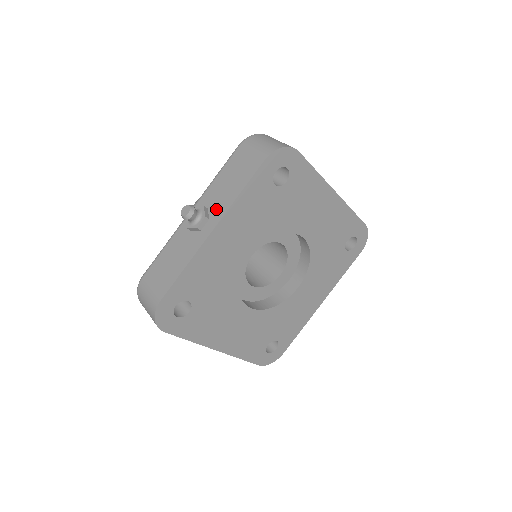
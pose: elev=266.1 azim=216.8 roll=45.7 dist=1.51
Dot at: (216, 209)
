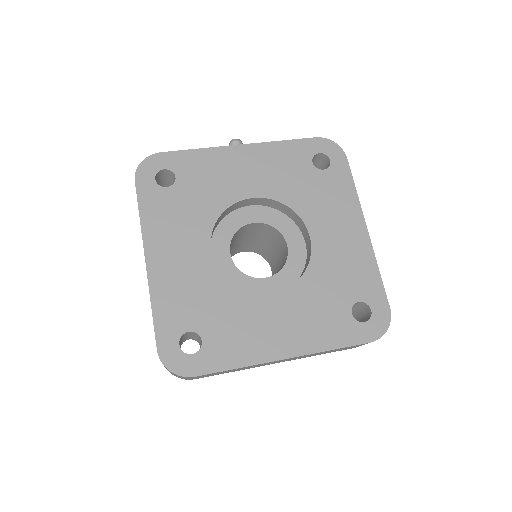
Dot at: occluded
